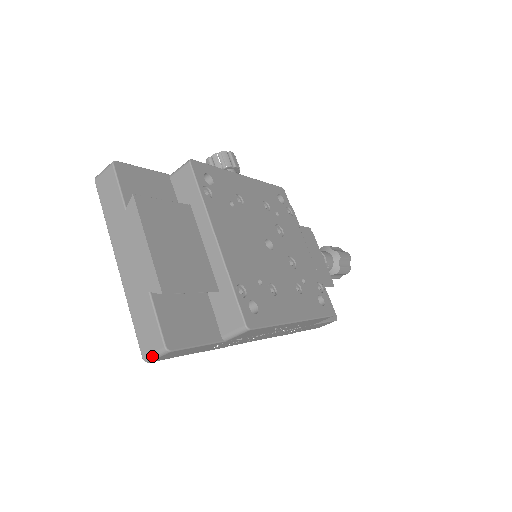
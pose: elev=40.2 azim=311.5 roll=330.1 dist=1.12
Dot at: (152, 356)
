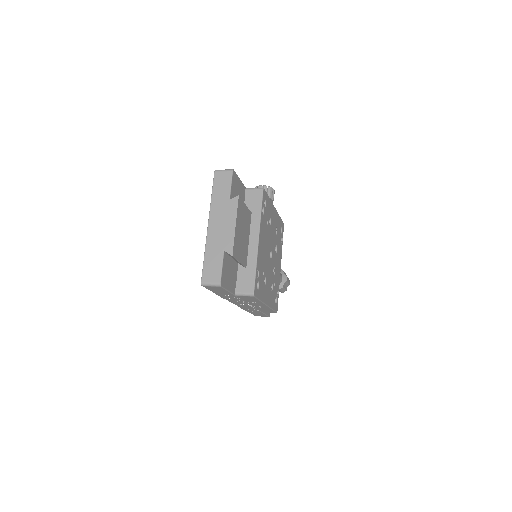
Dot at: (209, 284)
